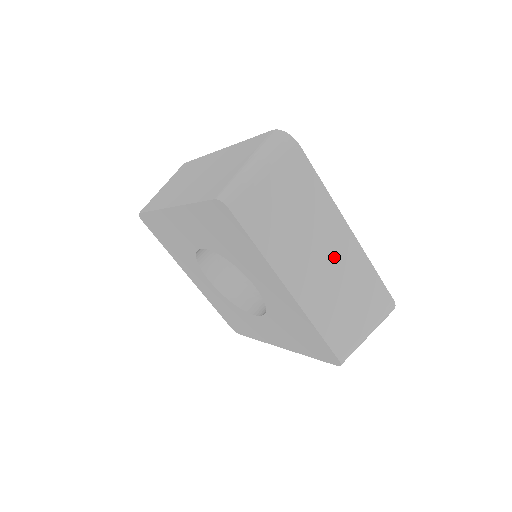
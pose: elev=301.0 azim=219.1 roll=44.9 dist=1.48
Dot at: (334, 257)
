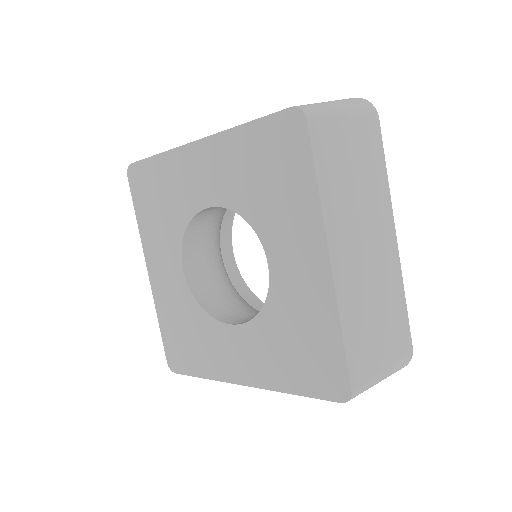
Dot at: (377, 255)
